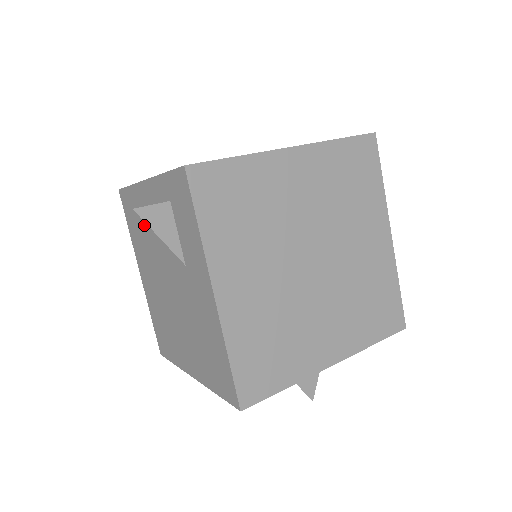
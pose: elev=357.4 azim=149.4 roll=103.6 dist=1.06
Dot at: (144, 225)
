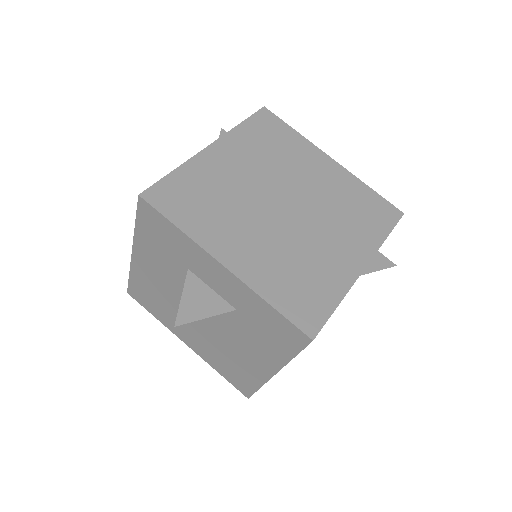
Dot at: occluded
